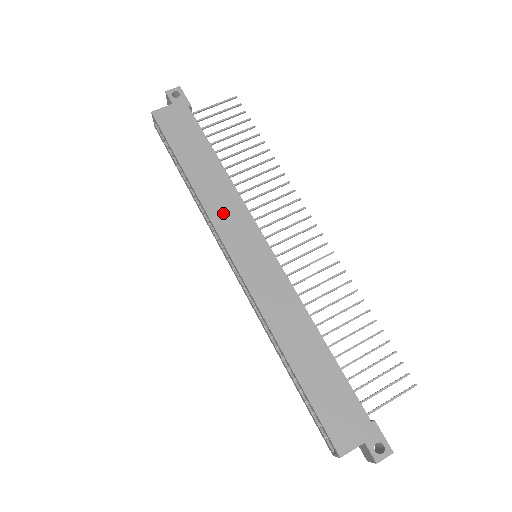
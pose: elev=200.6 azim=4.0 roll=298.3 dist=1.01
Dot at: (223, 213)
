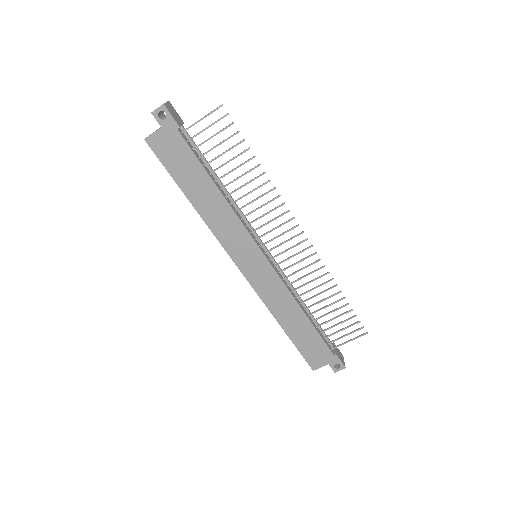
Dot at: (226, 232)
